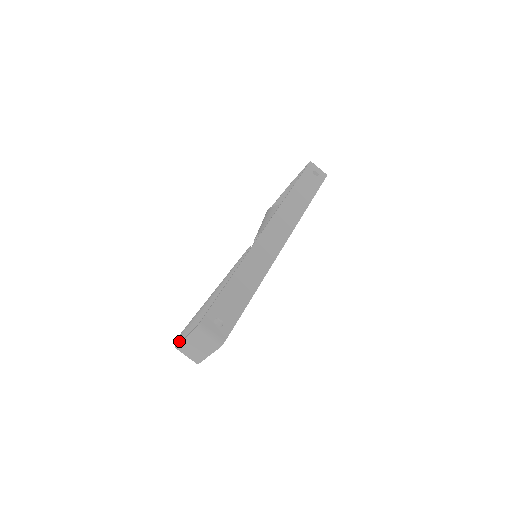
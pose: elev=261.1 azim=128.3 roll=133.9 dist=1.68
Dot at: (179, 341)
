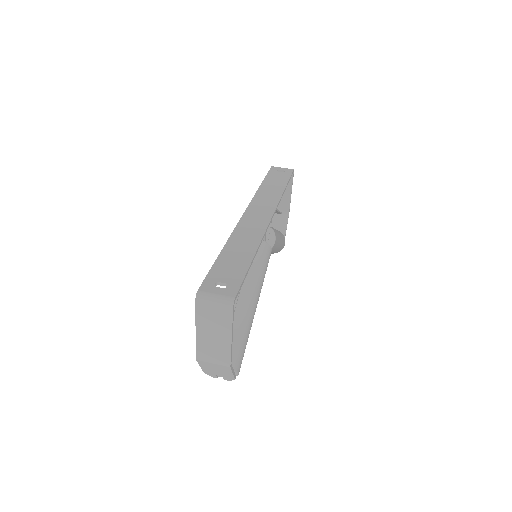
Dot at: occluded
